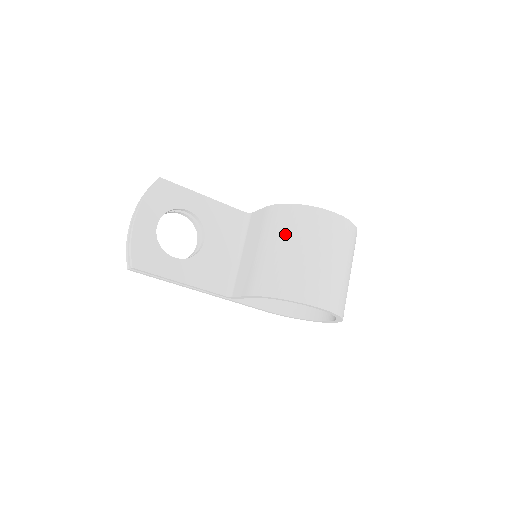
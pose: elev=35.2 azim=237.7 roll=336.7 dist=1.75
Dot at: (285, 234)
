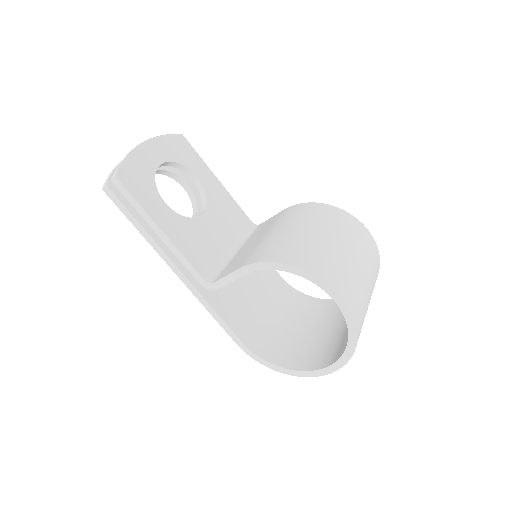
Dot at: (308, 220)
